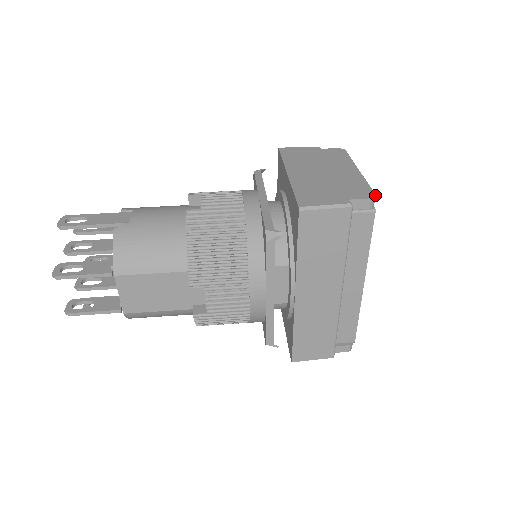
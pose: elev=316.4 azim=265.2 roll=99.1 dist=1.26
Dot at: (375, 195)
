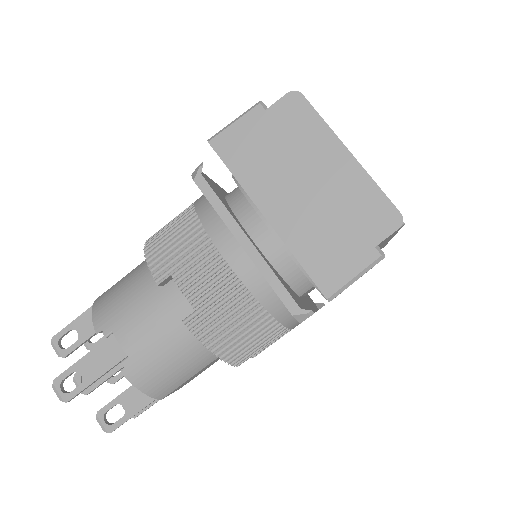
Dot at: (402, 217)
